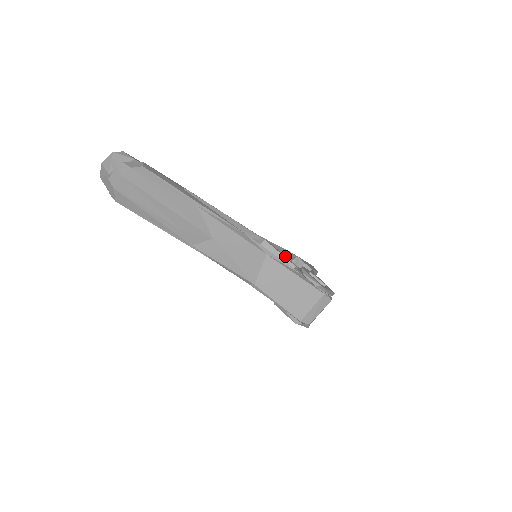
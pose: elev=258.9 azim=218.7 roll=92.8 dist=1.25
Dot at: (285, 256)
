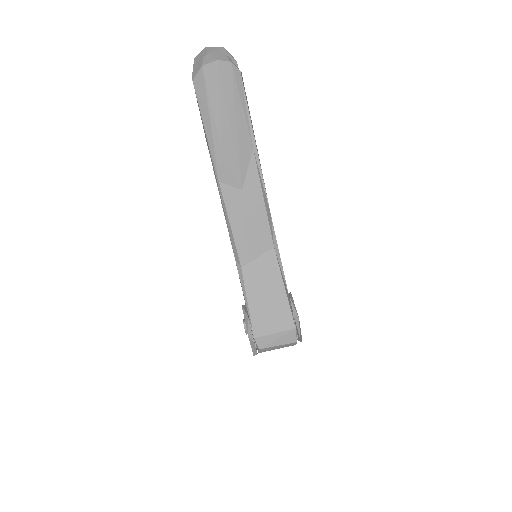
Dot at: occluded
